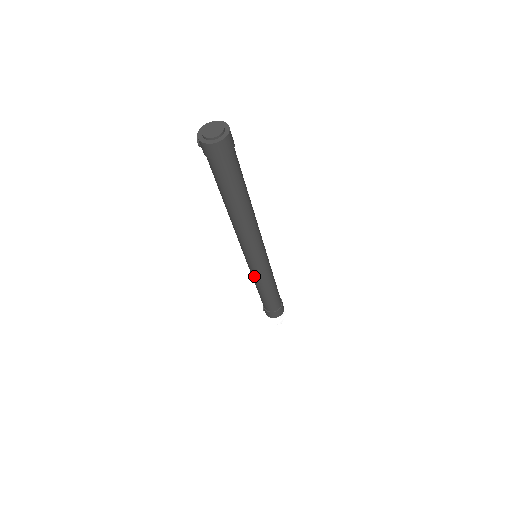
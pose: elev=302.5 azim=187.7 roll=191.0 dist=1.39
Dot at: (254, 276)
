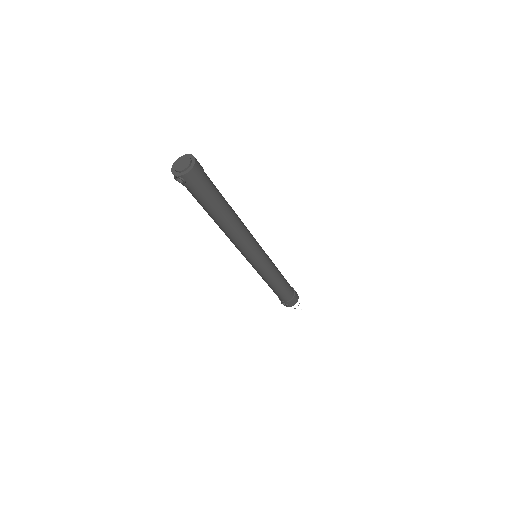
Dot at: (268, 272)
